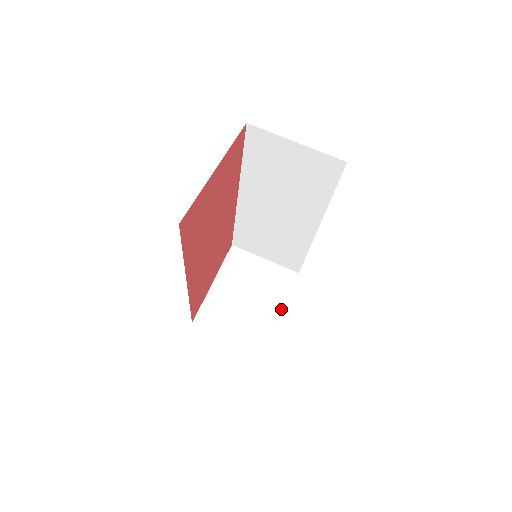
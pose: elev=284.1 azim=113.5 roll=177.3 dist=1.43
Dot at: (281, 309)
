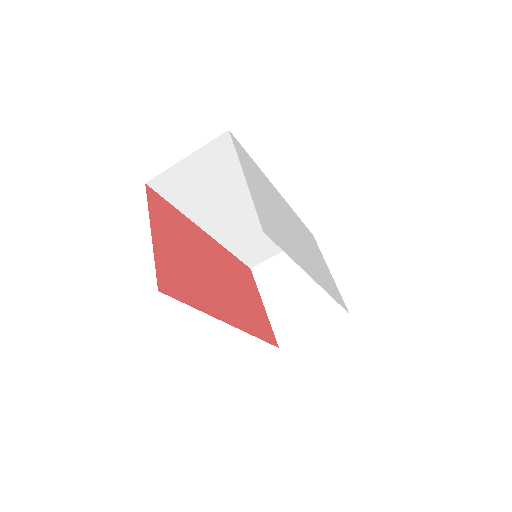
Dot at: occluded
